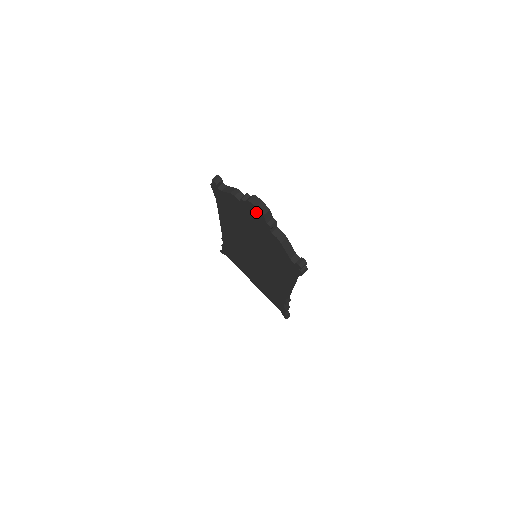
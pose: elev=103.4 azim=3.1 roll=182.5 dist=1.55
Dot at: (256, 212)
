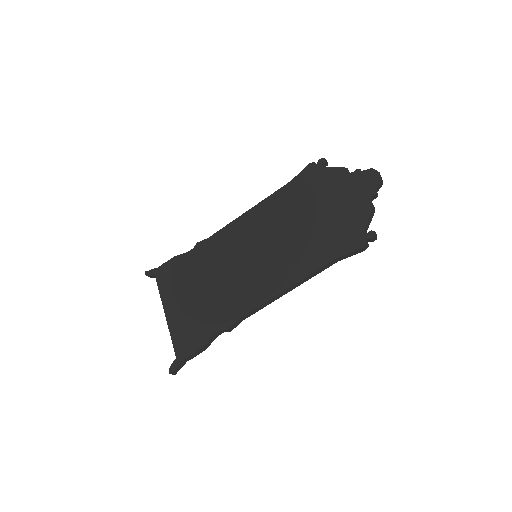
Dot at: (370, 179)
